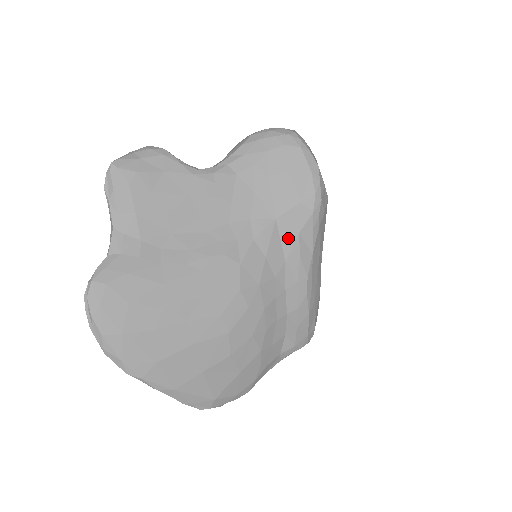
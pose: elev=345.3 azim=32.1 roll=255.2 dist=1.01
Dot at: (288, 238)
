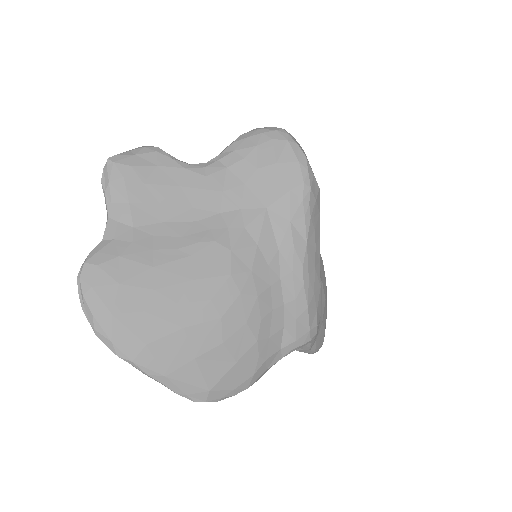
Dot at: (280, 227)
